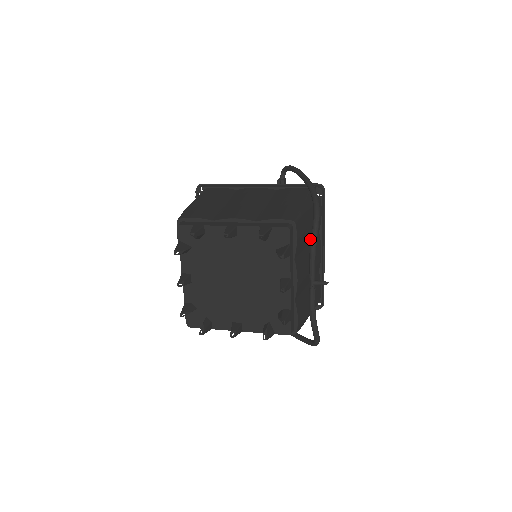
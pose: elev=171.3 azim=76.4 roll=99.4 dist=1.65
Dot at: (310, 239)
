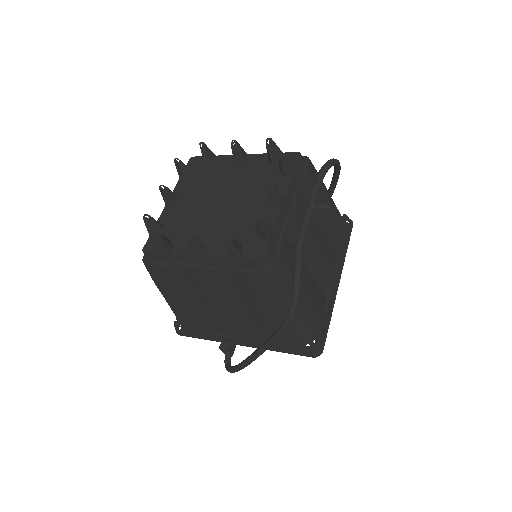
Dot at: (323, 228)
